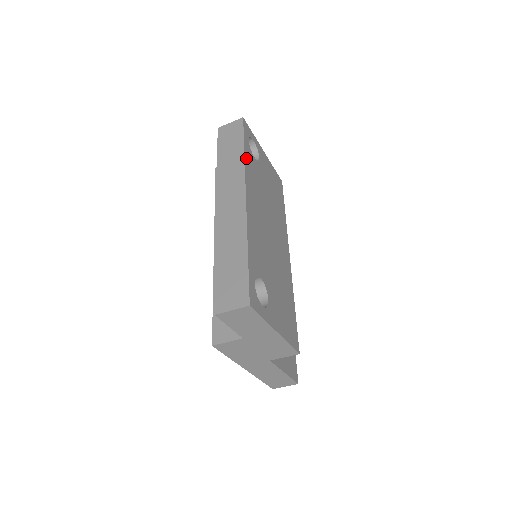
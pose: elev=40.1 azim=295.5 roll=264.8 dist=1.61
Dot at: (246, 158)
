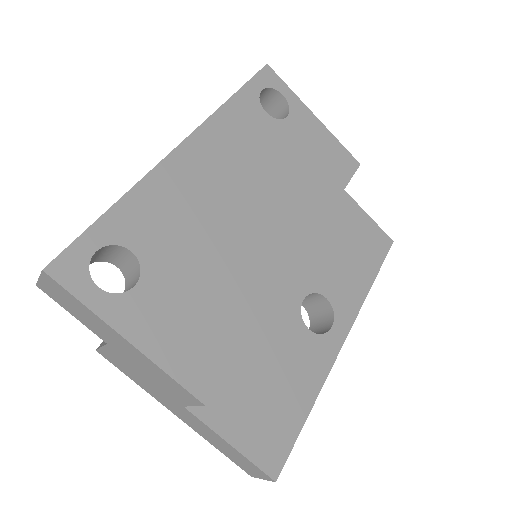
Dot at: (230, 106)
